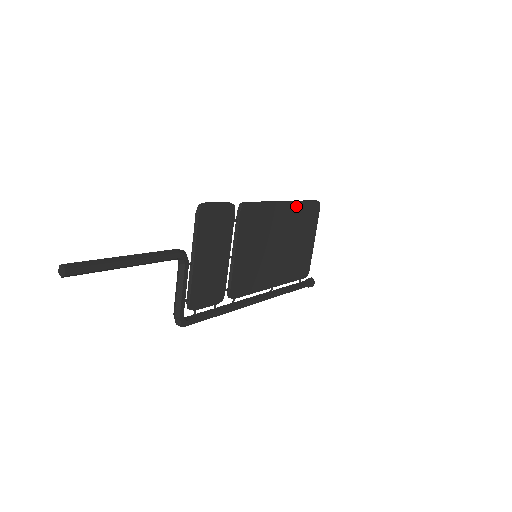
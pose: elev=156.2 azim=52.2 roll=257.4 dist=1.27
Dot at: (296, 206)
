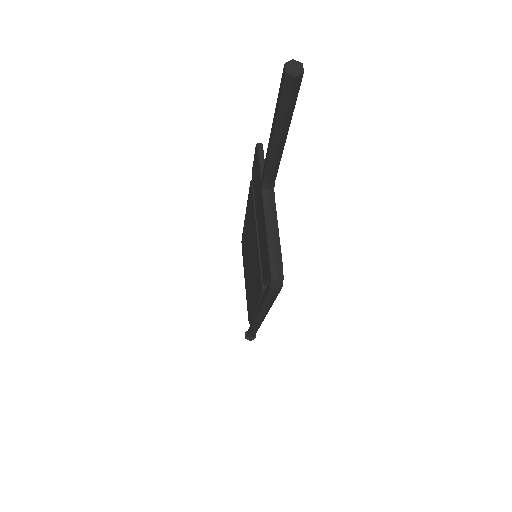
Dot at: occluded
